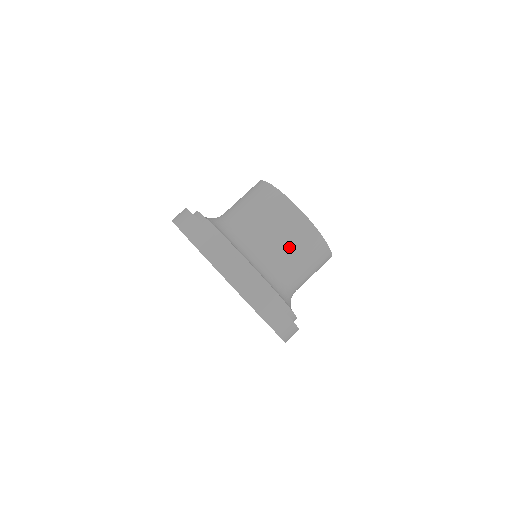
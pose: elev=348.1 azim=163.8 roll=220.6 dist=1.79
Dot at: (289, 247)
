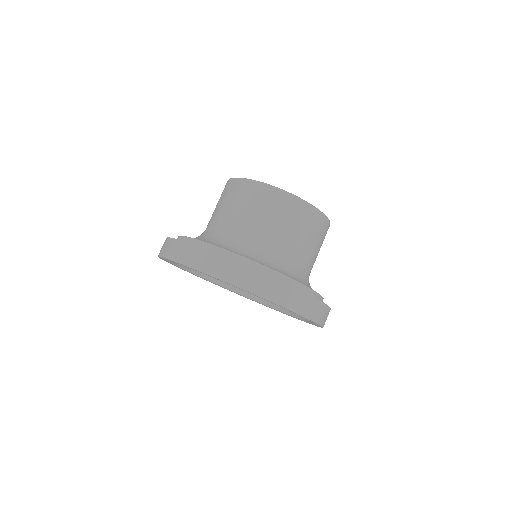
Dot at: (224, 208)
